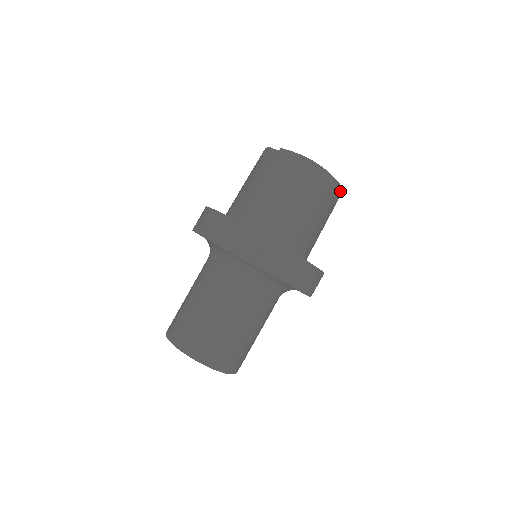
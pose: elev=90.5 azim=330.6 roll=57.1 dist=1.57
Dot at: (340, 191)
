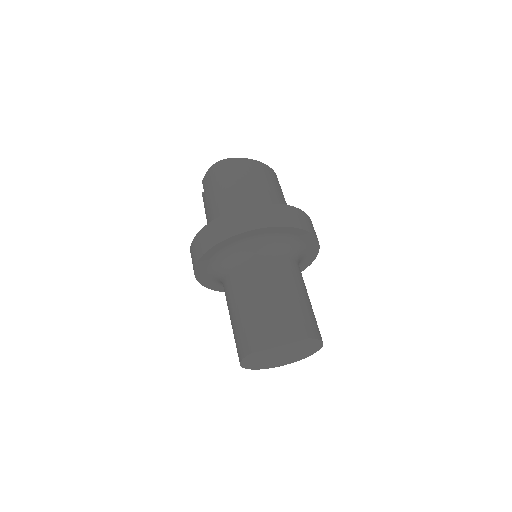
Dot at: (264, 166)
